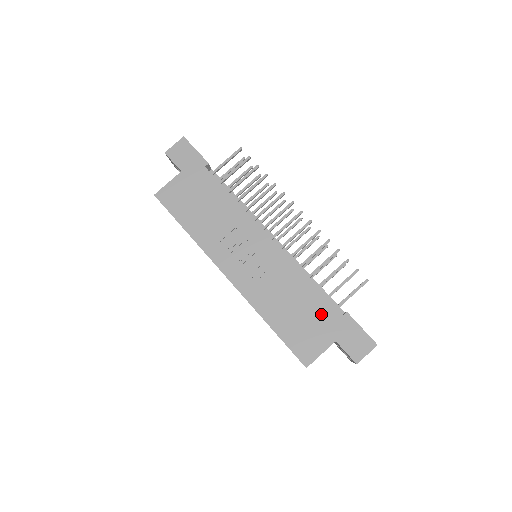
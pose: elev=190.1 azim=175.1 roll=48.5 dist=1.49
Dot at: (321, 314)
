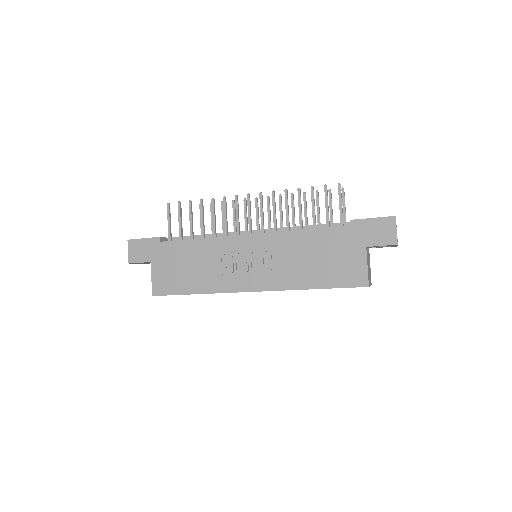
Dot at: (336, 242)
